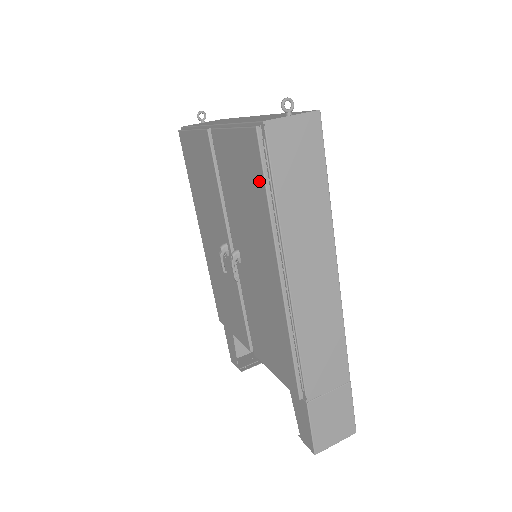
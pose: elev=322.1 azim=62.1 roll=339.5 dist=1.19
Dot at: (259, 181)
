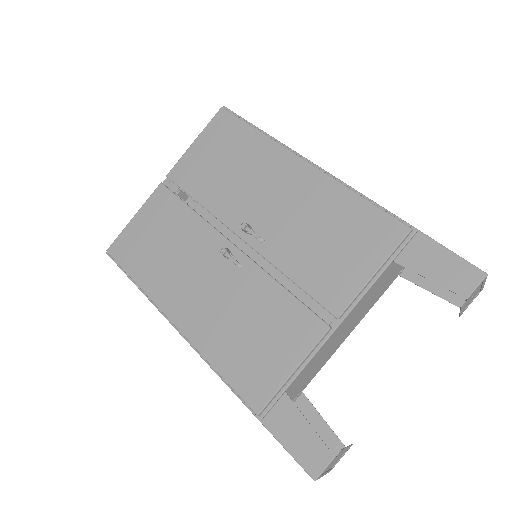
Dot at: (241, 130)
